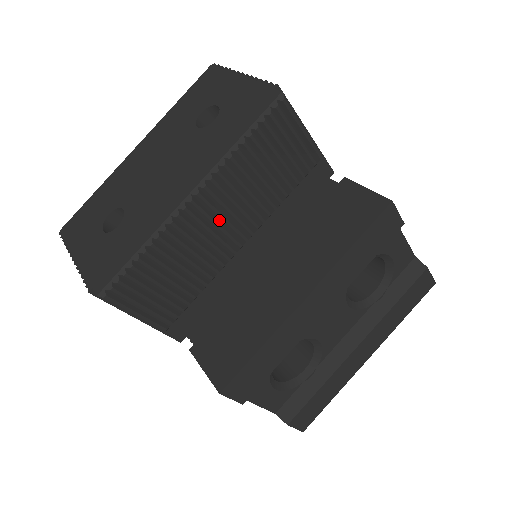
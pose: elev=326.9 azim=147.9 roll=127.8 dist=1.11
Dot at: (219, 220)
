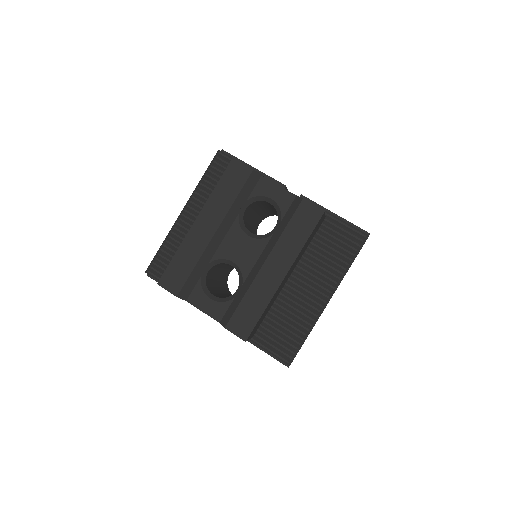
Dot at: occluded
